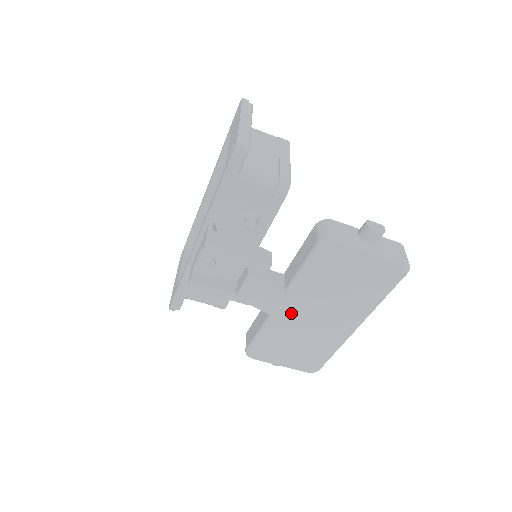
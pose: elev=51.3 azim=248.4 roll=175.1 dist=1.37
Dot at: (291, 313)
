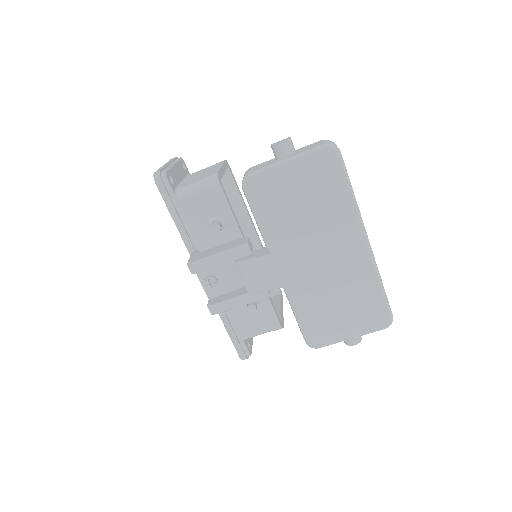
Dot at: (295, 271)
